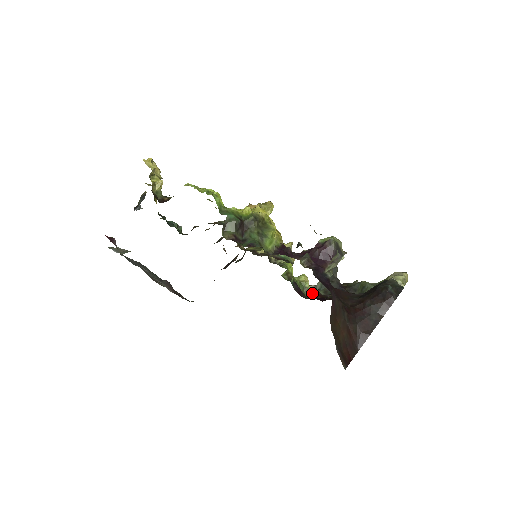
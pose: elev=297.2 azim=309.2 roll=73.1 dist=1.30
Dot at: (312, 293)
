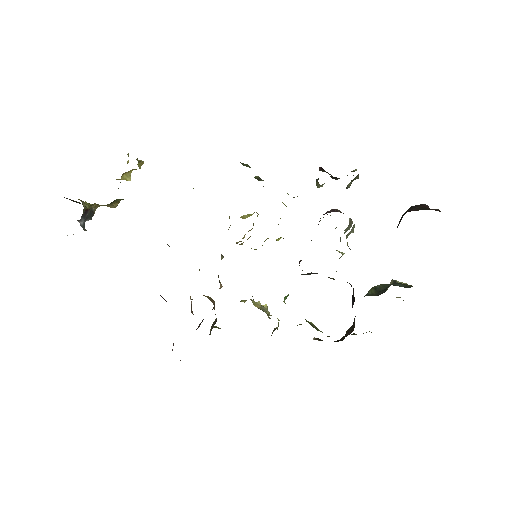
Dot at: occluded
